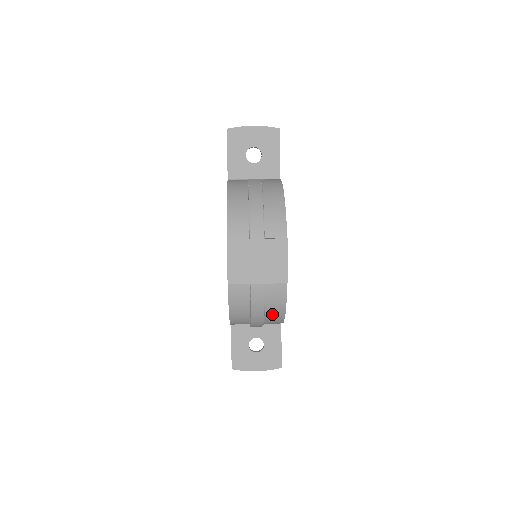
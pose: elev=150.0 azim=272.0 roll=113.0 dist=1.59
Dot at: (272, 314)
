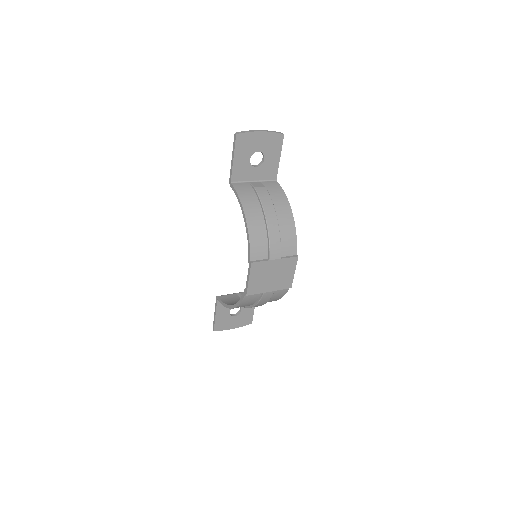
Dot at: occluded
